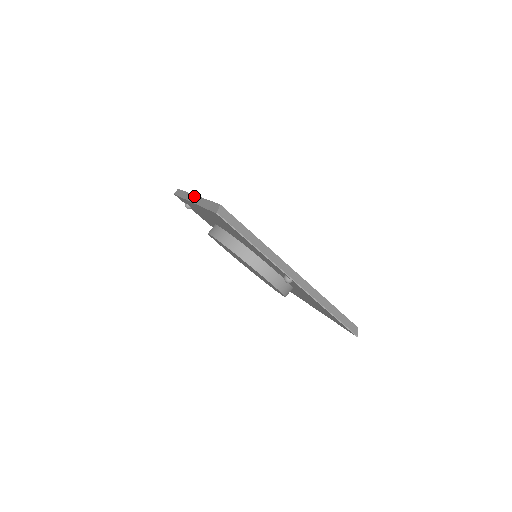
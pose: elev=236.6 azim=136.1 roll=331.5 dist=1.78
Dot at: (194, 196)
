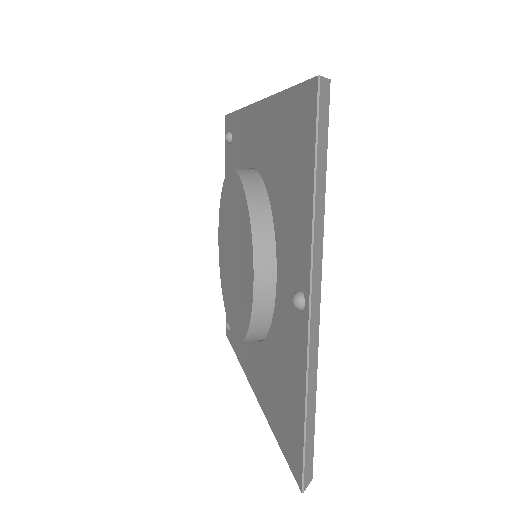
Dot at: occluded
